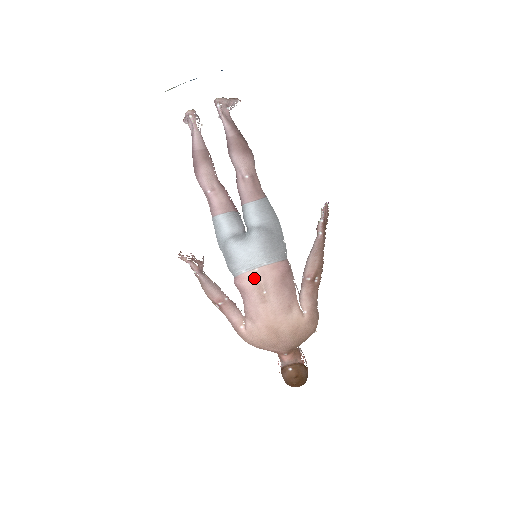
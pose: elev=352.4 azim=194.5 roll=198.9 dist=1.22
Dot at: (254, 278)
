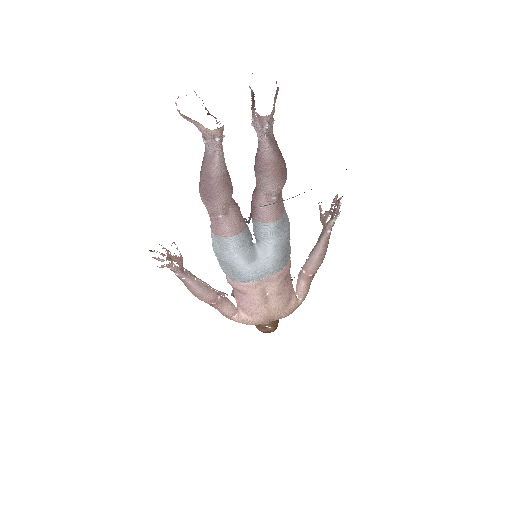
Dot at: (259, 285)
